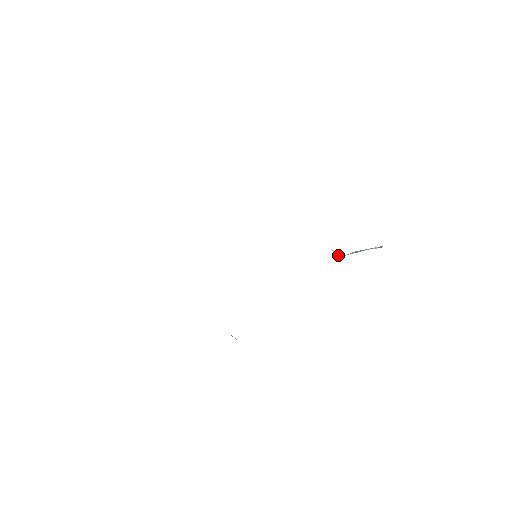
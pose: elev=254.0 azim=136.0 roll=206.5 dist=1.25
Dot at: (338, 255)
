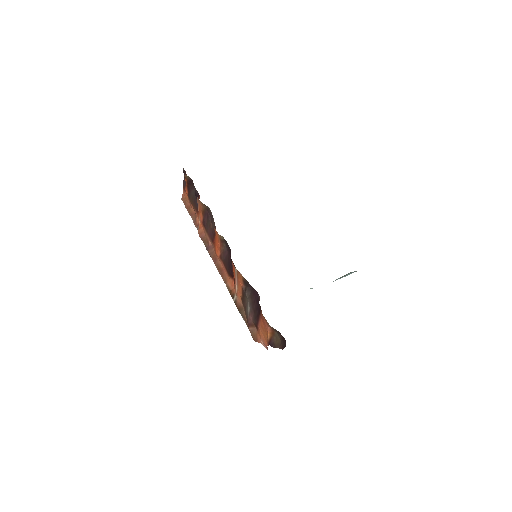
Dot at: occluded
